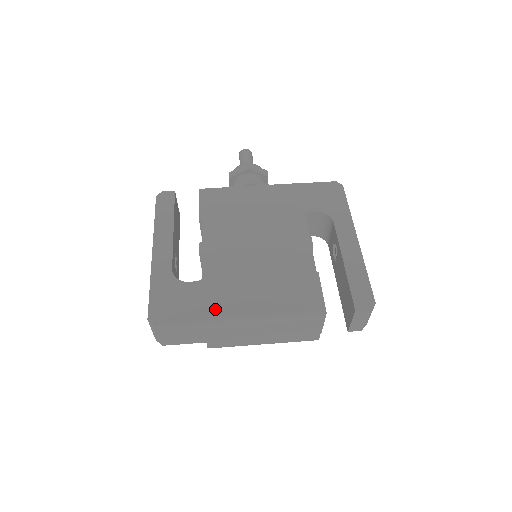
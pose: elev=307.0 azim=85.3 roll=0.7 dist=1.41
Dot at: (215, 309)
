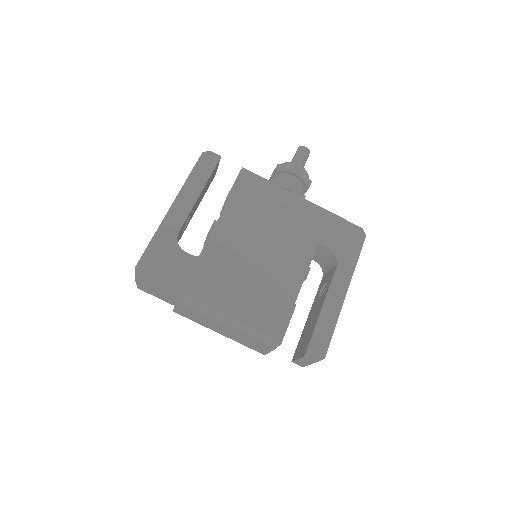
Dot at: (194, 291)
